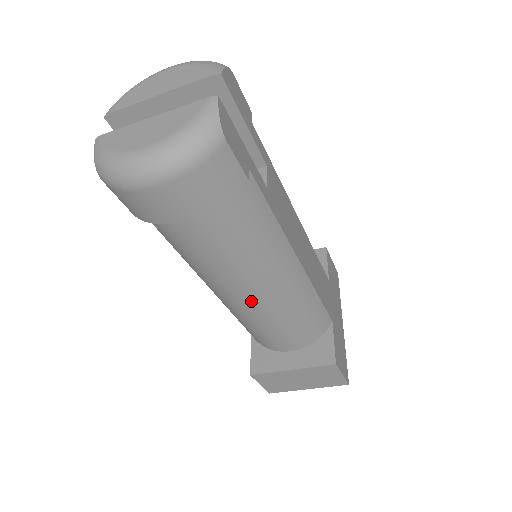
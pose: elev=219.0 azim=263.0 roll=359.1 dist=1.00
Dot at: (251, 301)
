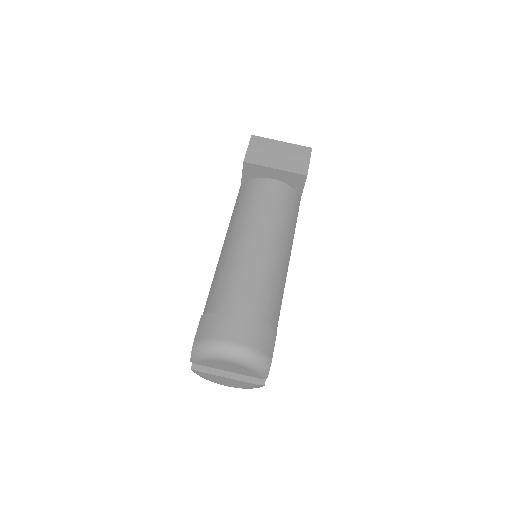
Dot at: occluded
